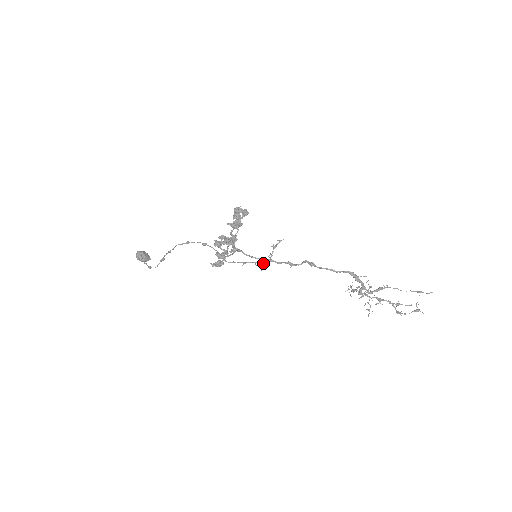
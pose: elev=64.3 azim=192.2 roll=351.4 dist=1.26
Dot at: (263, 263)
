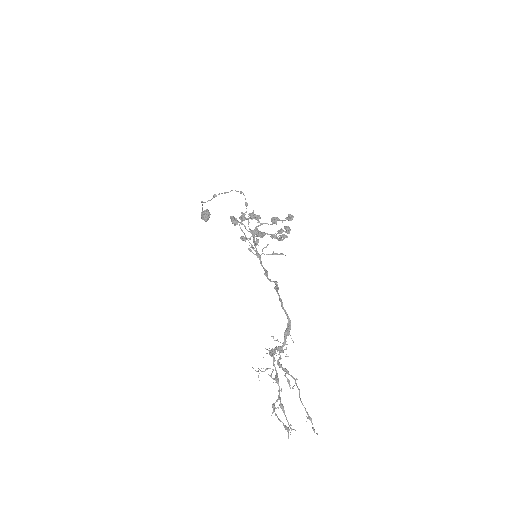
Dot at: occluded
